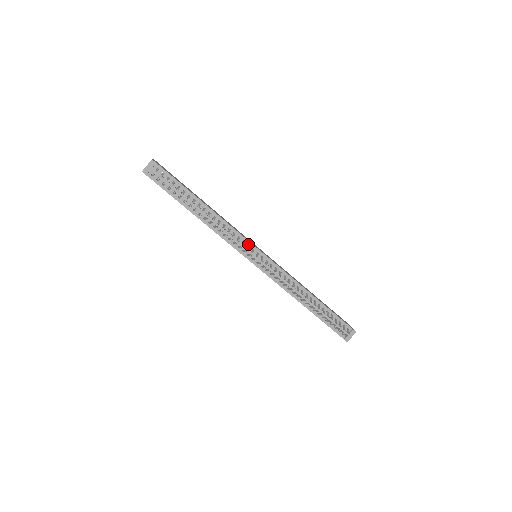
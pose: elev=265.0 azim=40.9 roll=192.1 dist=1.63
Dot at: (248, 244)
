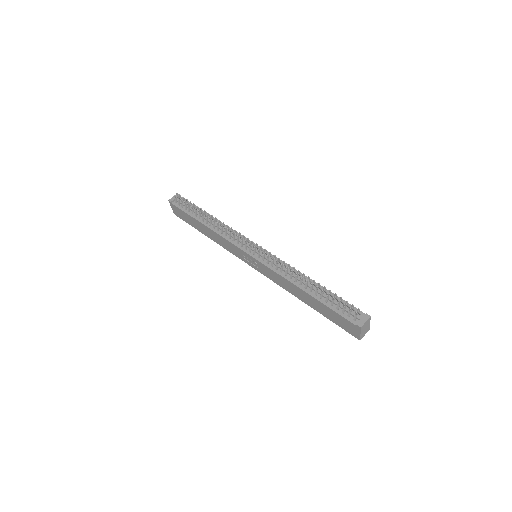
Dot at: occluded
